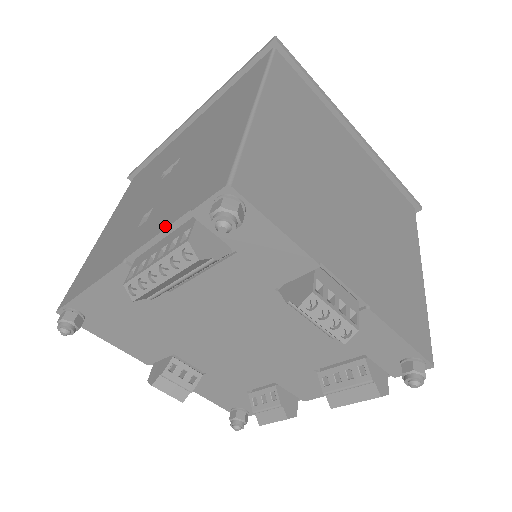
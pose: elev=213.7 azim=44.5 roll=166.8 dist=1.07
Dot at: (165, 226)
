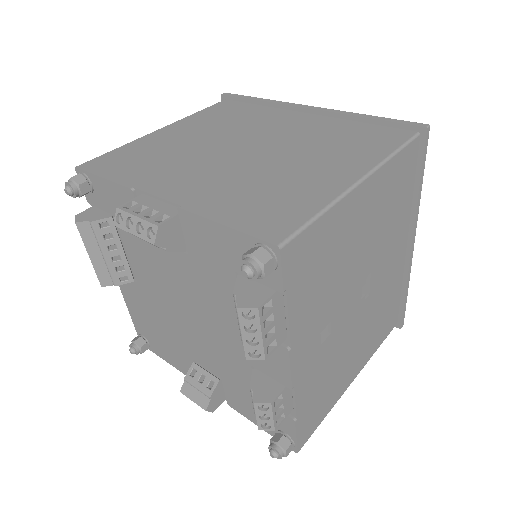
Dot at: occluded
